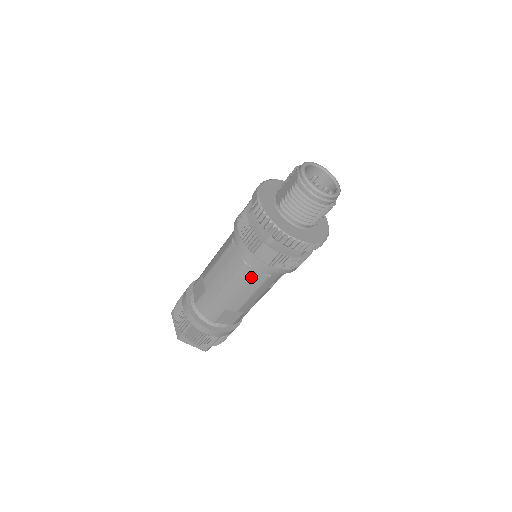
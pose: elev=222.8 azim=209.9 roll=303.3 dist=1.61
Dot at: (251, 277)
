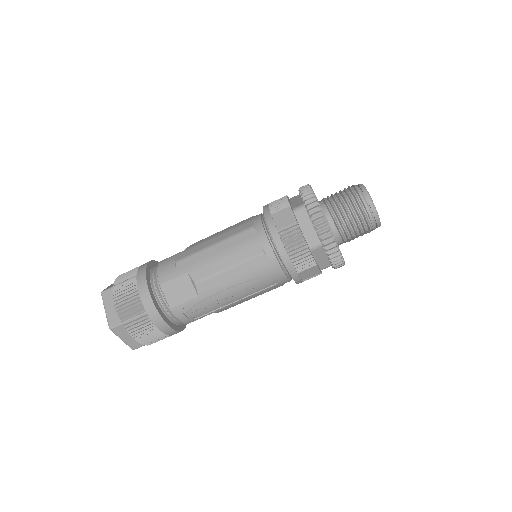
Dot at: (247, 243)
